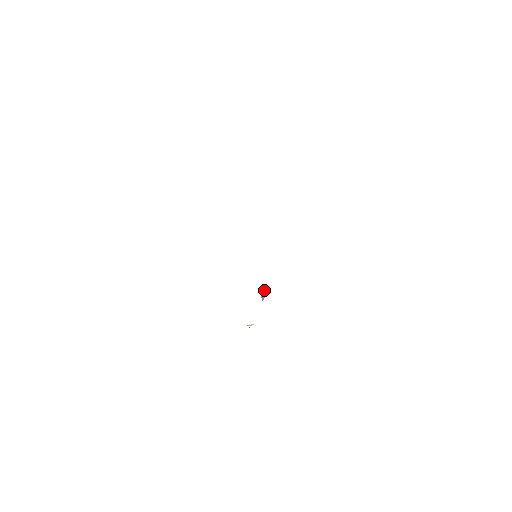
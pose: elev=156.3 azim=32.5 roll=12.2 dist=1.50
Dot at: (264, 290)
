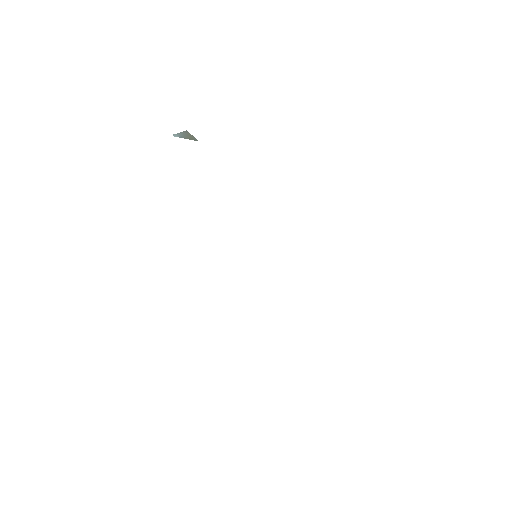
Dot at: (182, 133)
